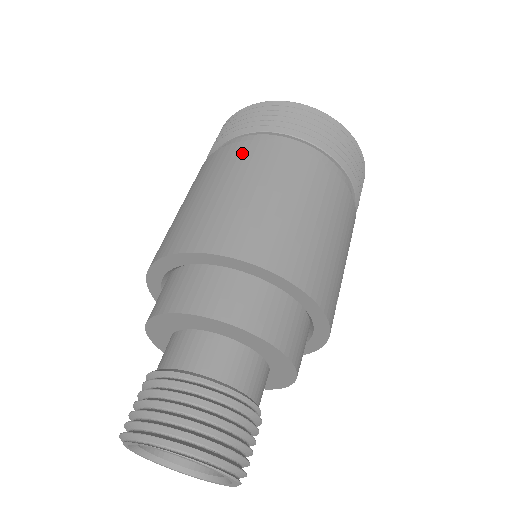
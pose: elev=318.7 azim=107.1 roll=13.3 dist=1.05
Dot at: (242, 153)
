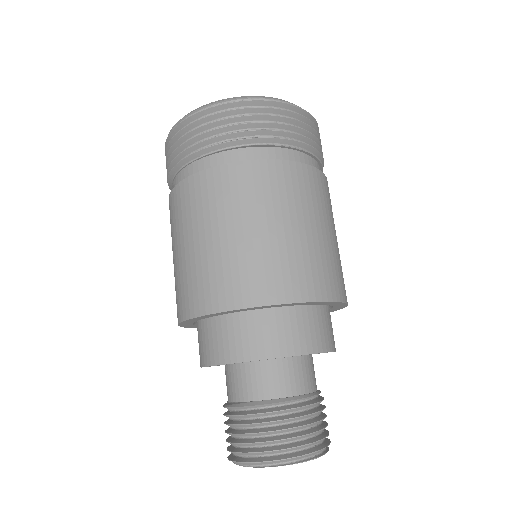
Dot at: (232, 181)
